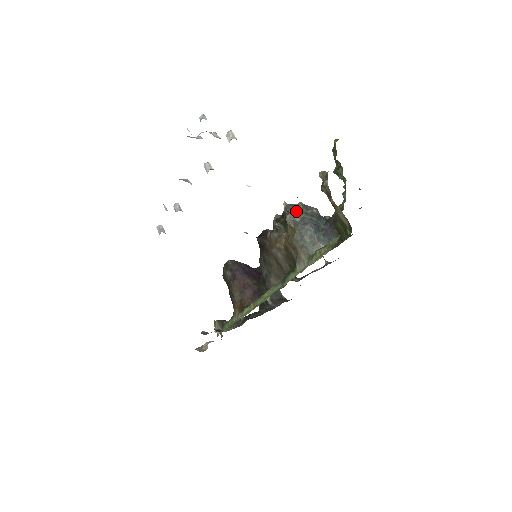
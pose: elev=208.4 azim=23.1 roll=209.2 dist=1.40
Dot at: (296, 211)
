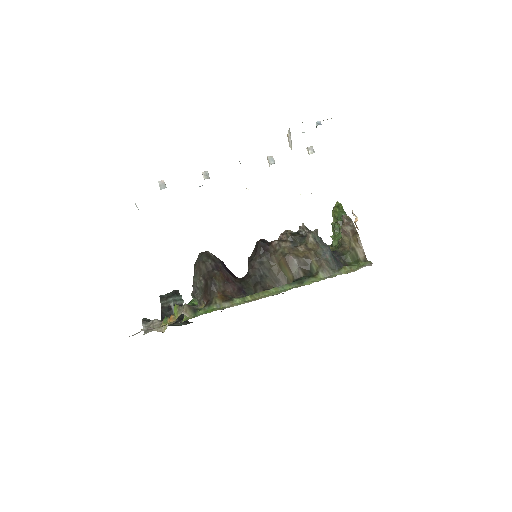
Dot at: (316, 233)
